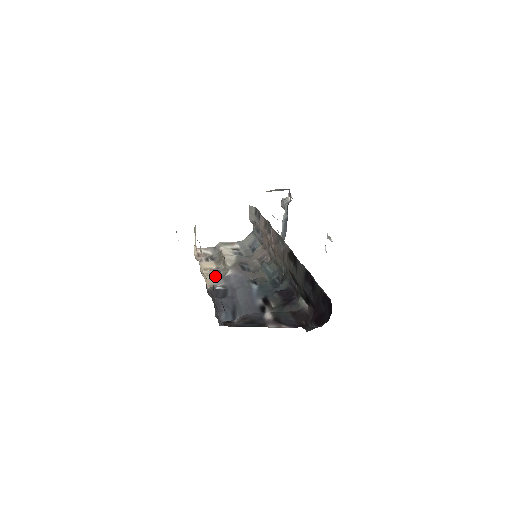
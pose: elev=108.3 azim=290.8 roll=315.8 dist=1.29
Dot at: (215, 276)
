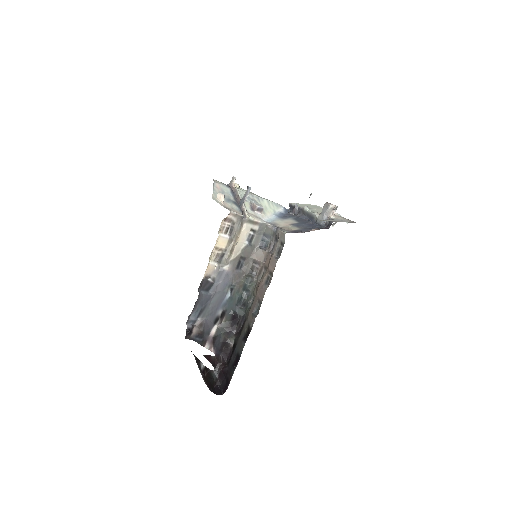
Dot at: (217, 260)
